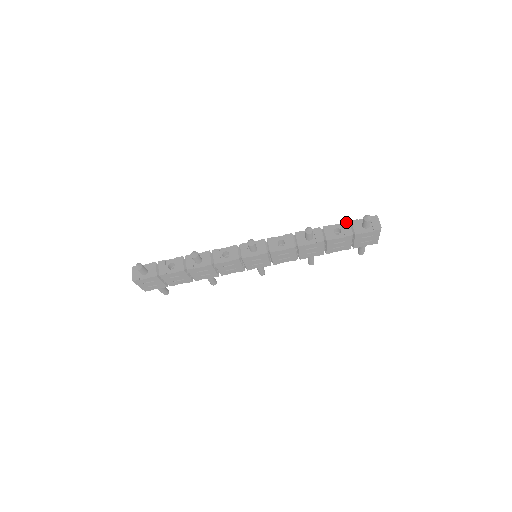
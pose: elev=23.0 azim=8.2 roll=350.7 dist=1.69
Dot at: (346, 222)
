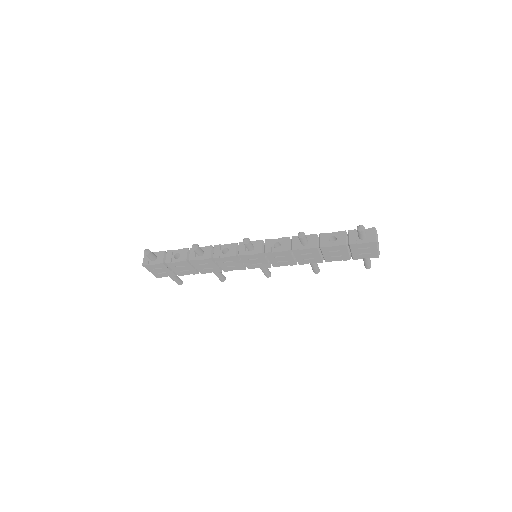
Dot at: (343, 231)
